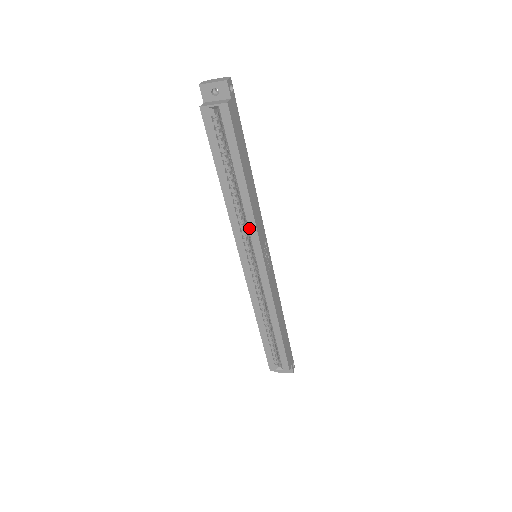
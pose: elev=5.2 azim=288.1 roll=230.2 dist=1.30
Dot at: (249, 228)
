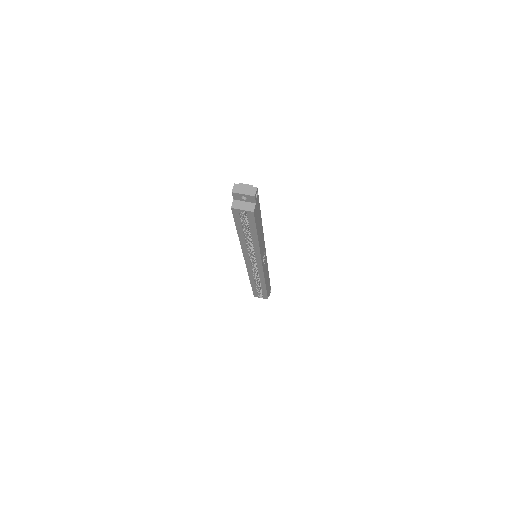
Dot at: (255, 254)
